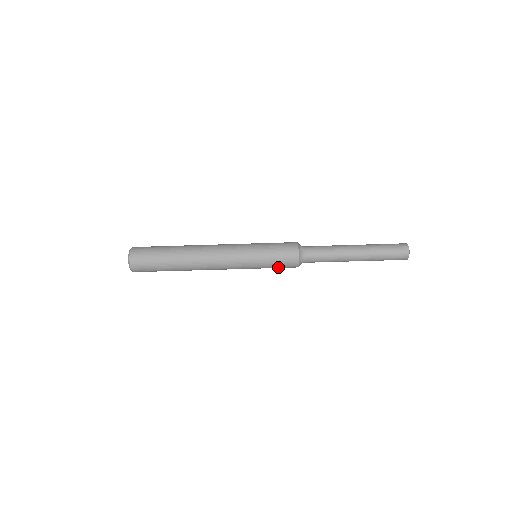
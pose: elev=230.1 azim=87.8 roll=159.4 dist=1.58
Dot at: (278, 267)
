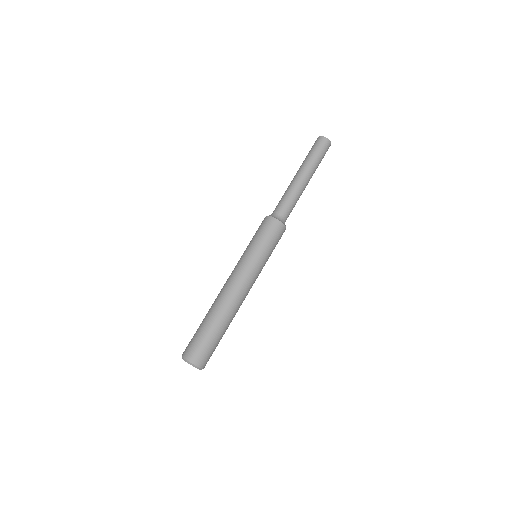
Dot at: (266, 235)
